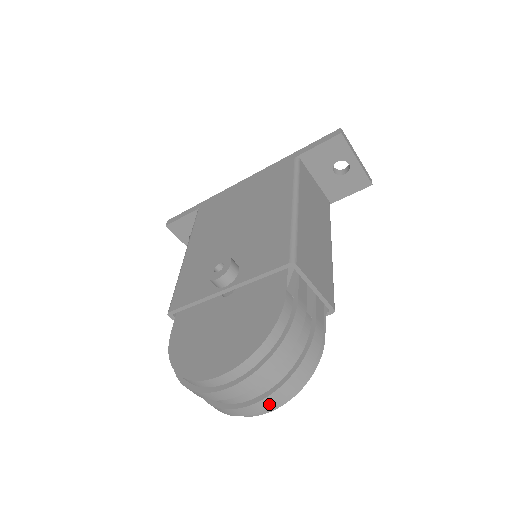
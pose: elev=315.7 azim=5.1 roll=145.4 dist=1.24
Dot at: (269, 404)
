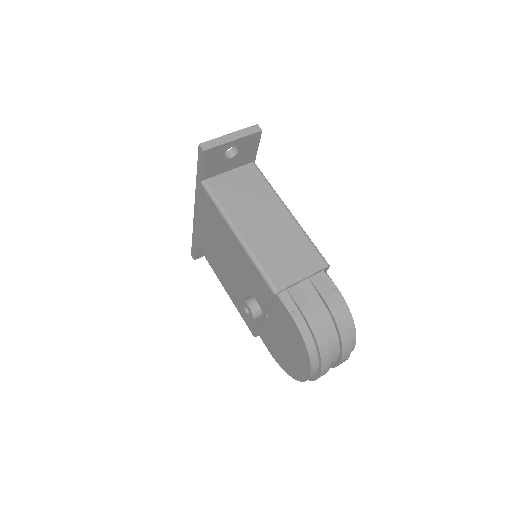
Dot at: (347, 356)
